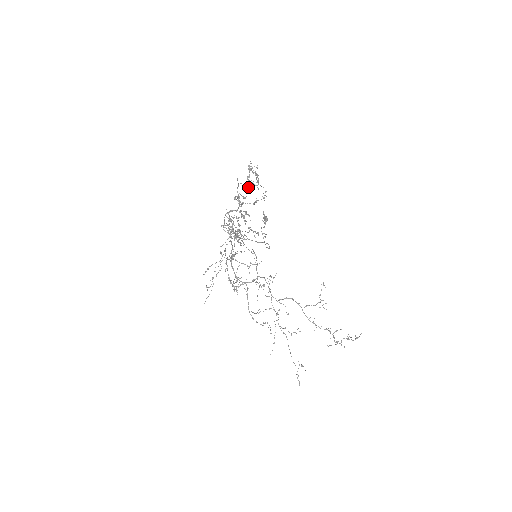
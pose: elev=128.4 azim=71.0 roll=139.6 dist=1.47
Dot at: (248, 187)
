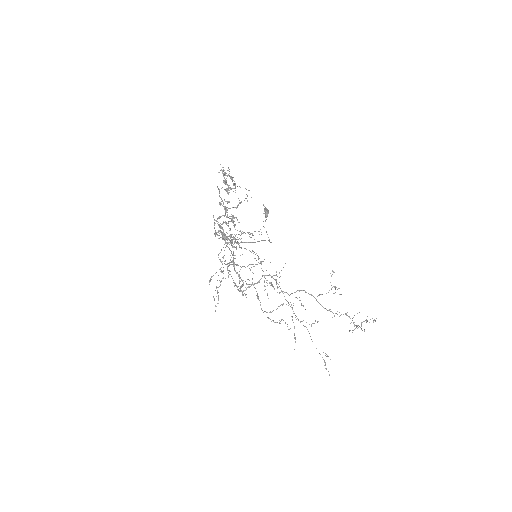
Dot at: (227, 191)
